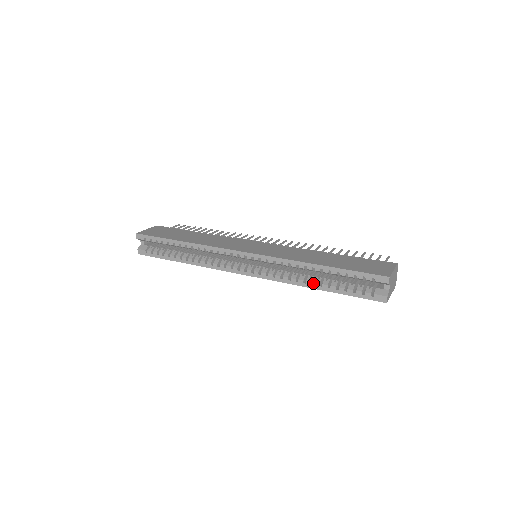
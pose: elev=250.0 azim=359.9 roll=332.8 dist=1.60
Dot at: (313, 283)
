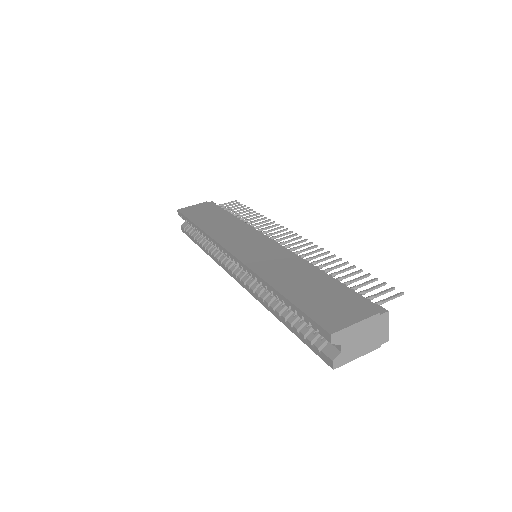
Dot at: occluded
